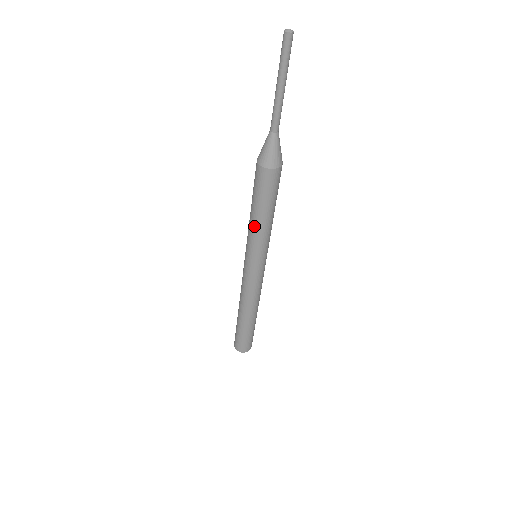
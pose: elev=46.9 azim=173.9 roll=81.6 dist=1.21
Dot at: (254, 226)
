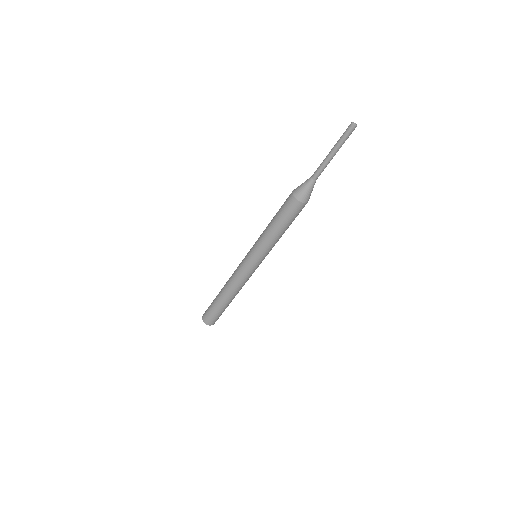
Dot at: (266, 232)
